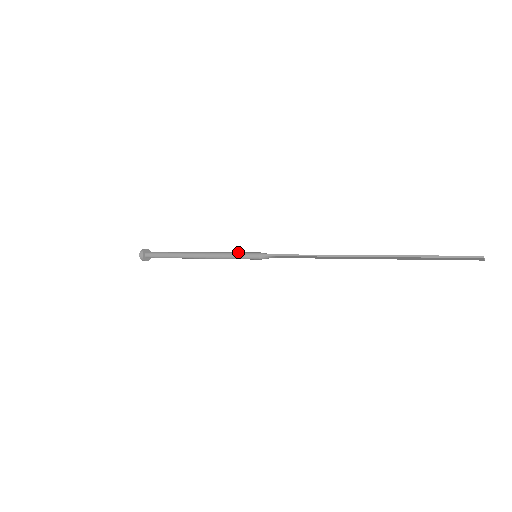
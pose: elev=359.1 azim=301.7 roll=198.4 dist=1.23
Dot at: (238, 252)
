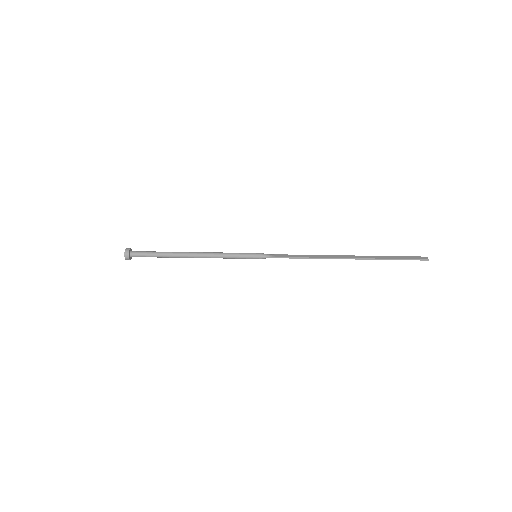
Dot at: (238, 254)
